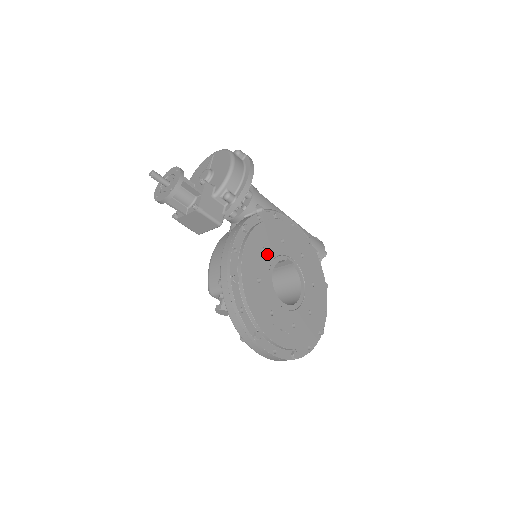
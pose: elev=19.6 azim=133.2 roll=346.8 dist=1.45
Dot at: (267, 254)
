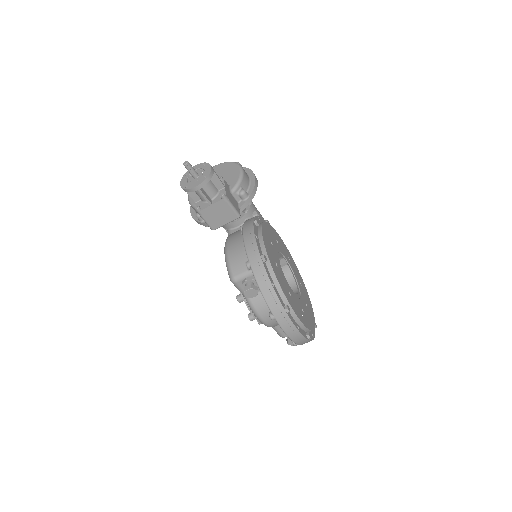
Dot at: (274, 247)
